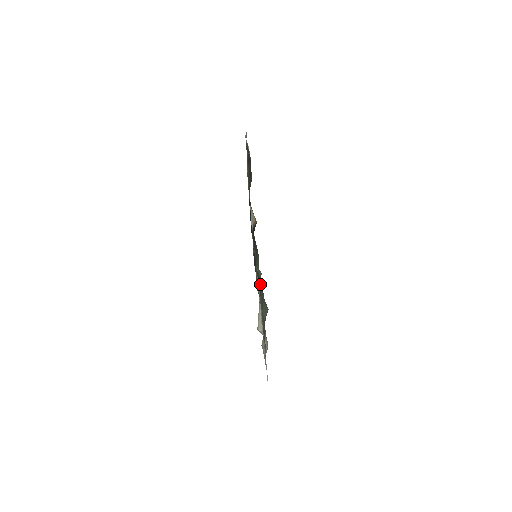
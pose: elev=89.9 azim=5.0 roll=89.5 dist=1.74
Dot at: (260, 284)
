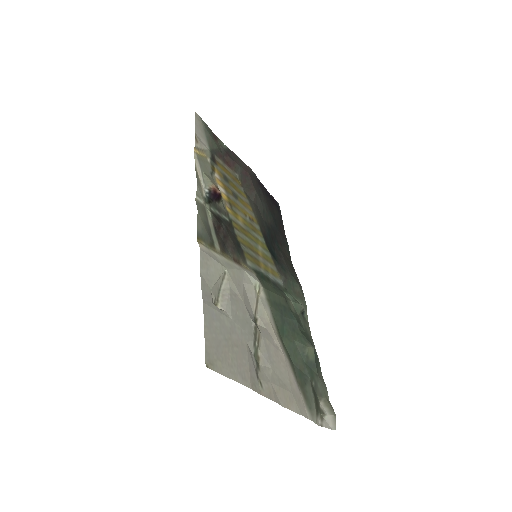
Dot at: (253, 278)
